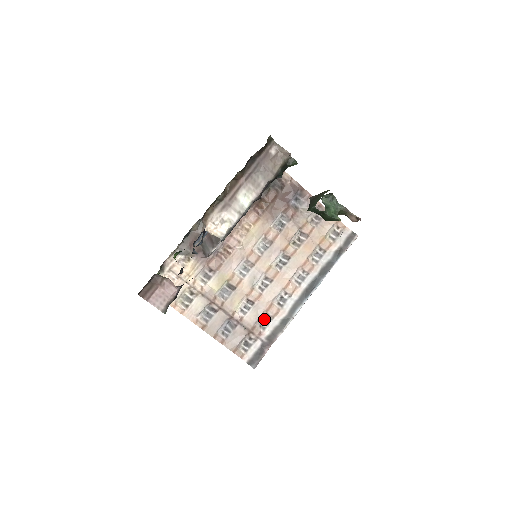
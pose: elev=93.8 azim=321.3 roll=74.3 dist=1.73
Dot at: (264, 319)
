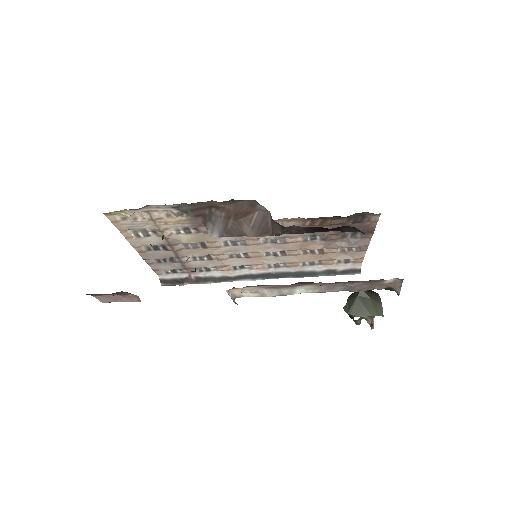
Dot at: occluded
